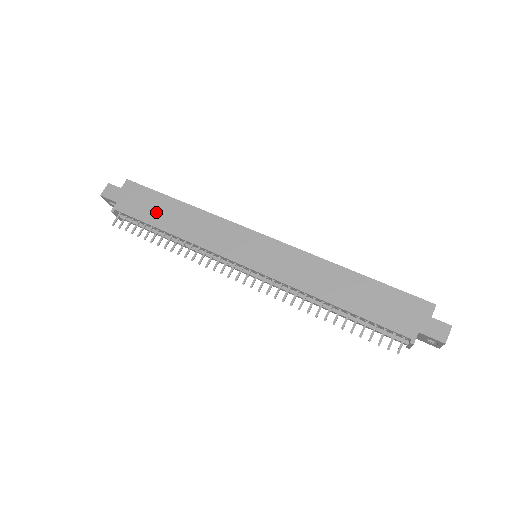
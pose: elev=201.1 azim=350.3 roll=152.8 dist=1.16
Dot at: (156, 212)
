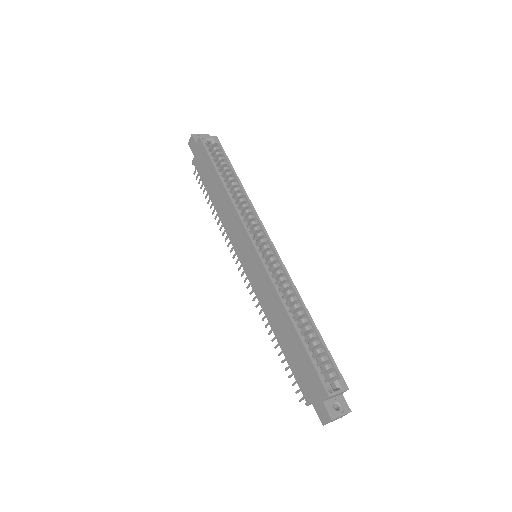
Dot at: (209, 180)
